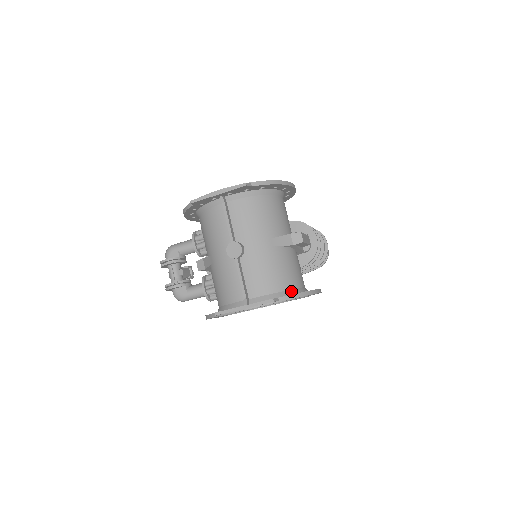
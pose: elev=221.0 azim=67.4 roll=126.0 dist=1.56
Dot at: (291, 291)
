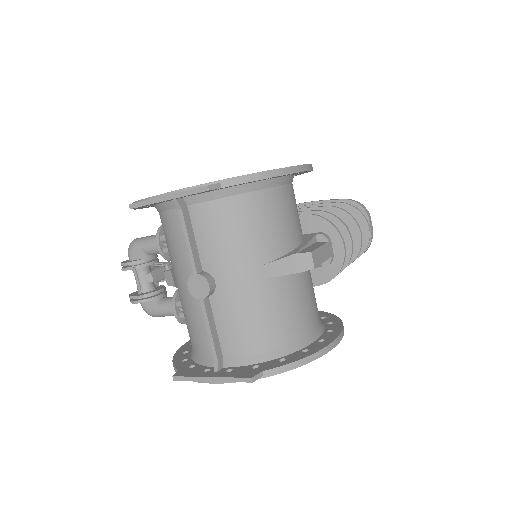
Dot at: (290, 347)
